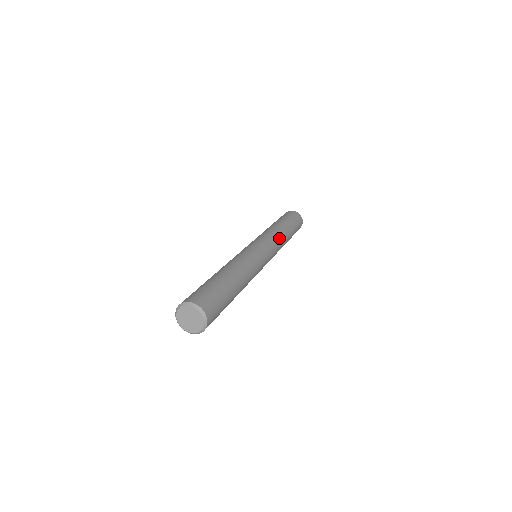
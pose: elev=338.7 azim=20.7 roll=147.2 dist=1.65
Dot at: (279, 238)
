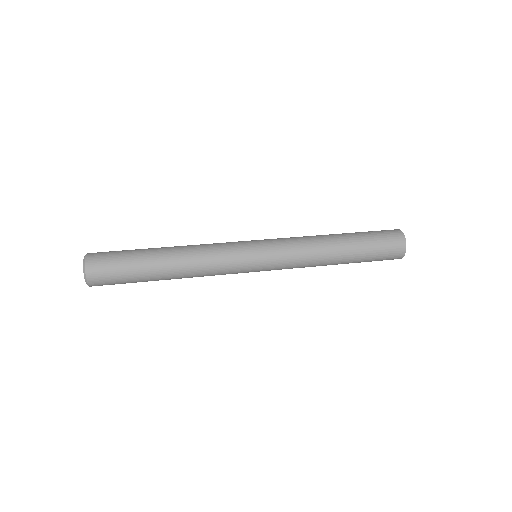
Dot at: (307, 256)
